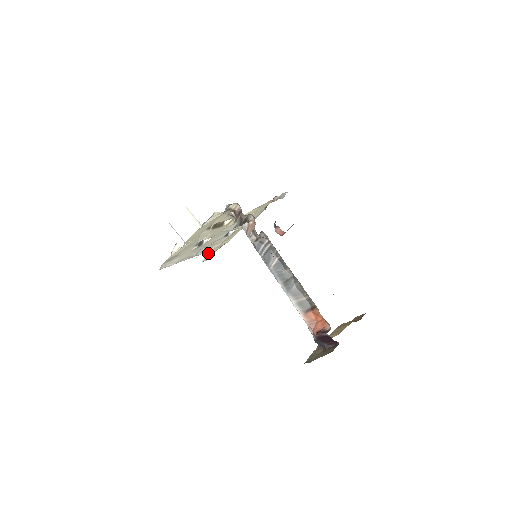
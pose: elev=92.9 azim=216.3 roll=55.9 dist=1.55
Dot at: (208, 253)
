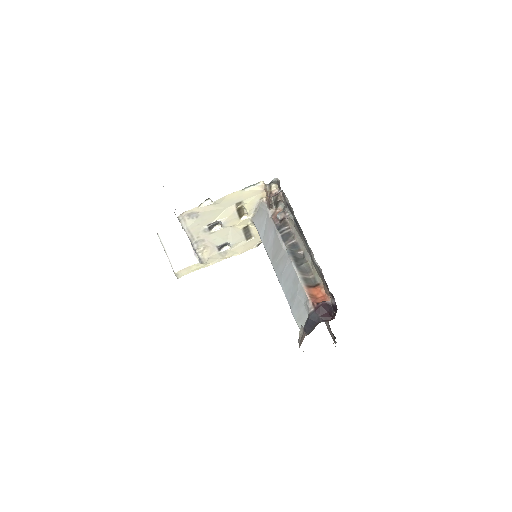
Dot at: (187, 266)
